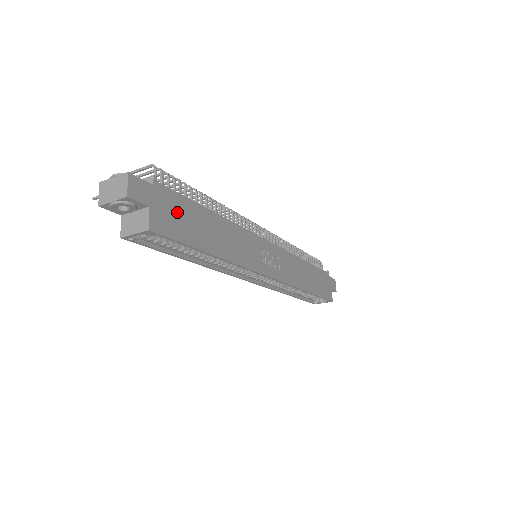
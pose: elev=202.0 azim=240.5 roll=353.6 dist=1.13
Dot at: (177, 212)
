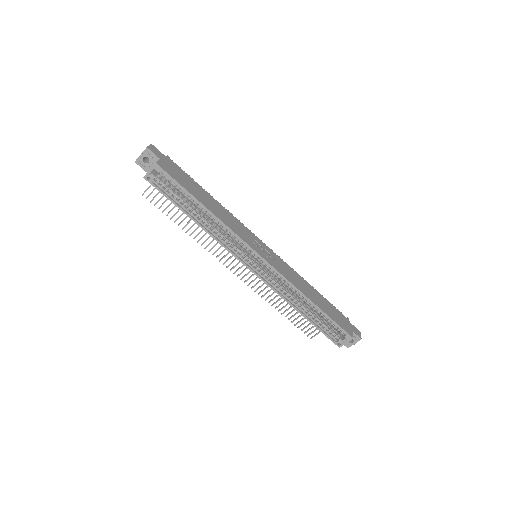
Dot at: (179, 174)
